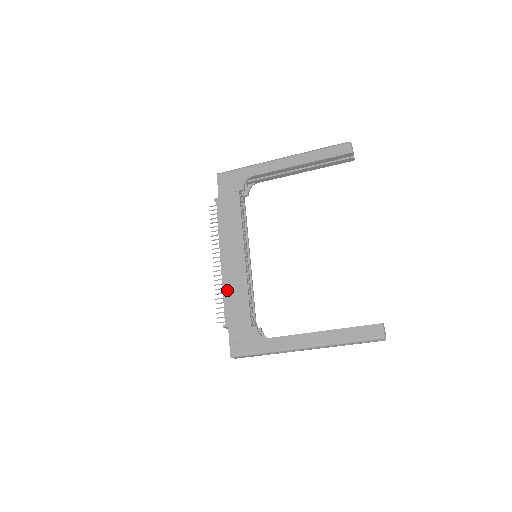
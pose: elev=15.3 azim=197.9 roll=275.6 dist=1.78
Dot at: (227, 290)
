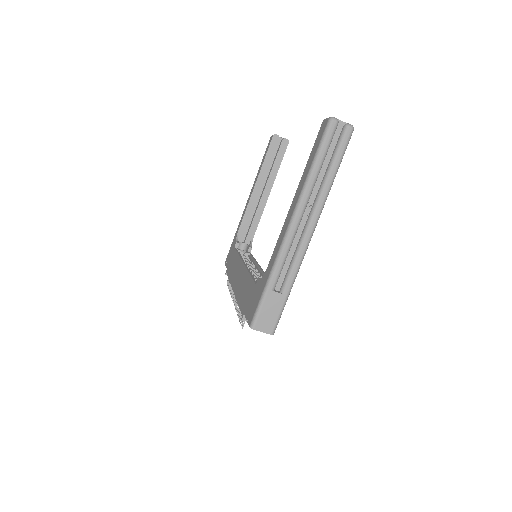
Dot at: (239, 296)
